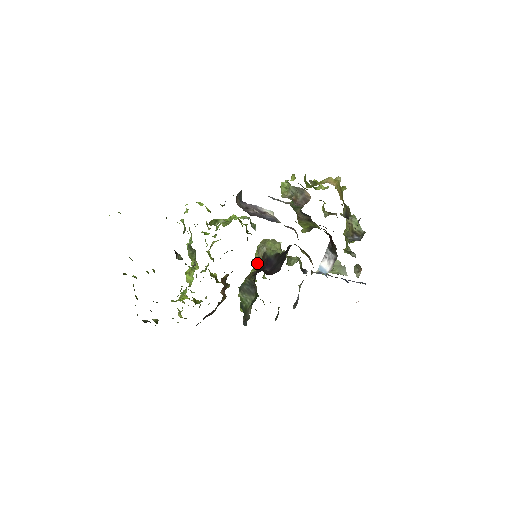
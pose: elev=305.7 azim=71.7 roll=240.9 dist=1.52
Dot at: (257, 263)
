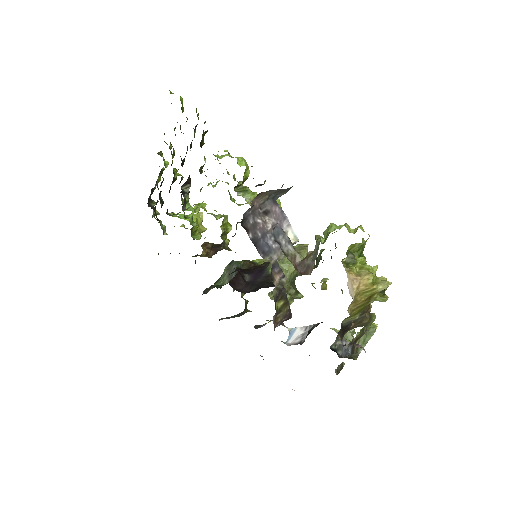
Dot at: occluded
